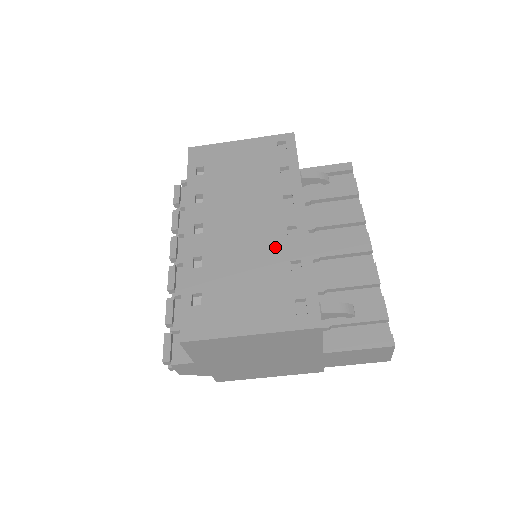
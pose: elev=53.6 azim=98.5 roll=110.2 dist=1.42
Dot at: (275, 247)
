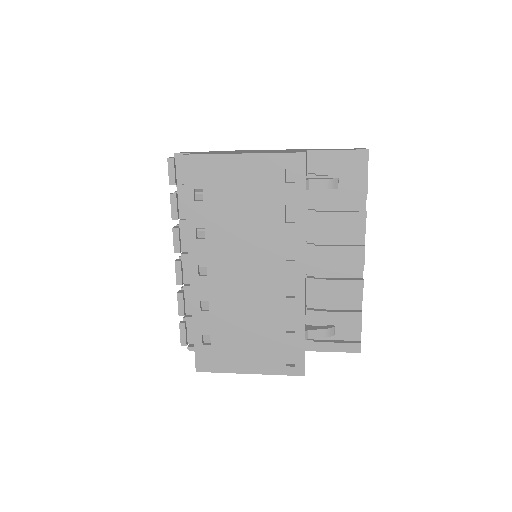
Dot at: (274, 302)
